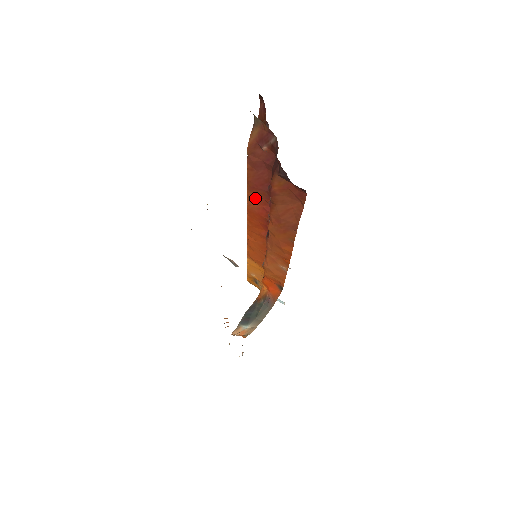
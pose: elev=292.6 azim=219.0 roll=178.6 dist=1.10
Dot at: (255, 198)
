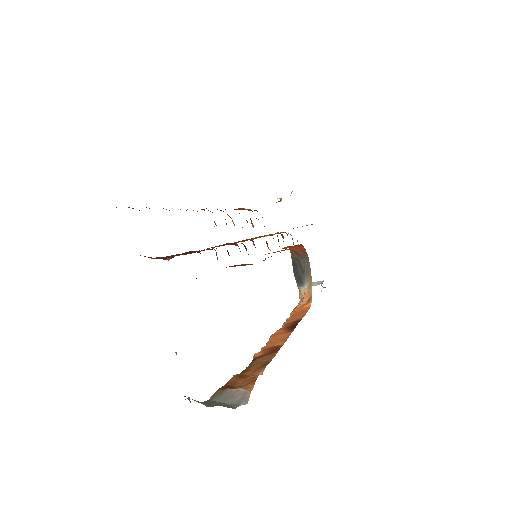
Dot at: occluded
